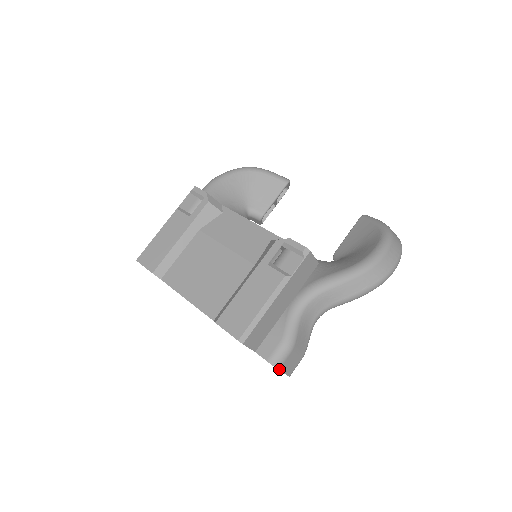
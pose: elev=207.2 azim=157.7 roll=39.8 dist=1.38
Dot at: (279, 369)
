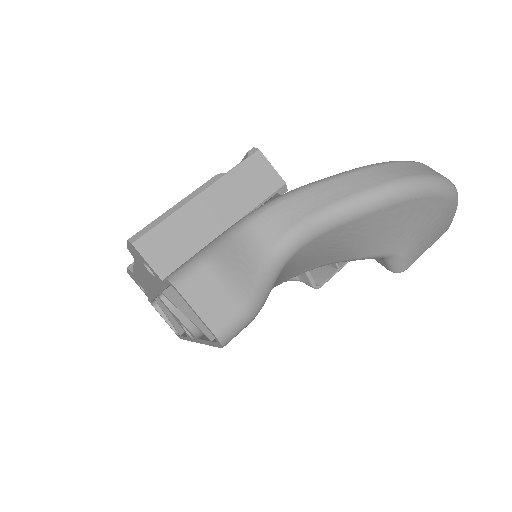
Dot at: (180, 291)
